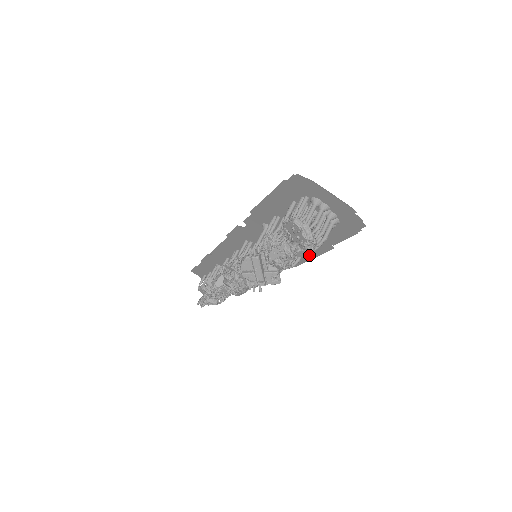
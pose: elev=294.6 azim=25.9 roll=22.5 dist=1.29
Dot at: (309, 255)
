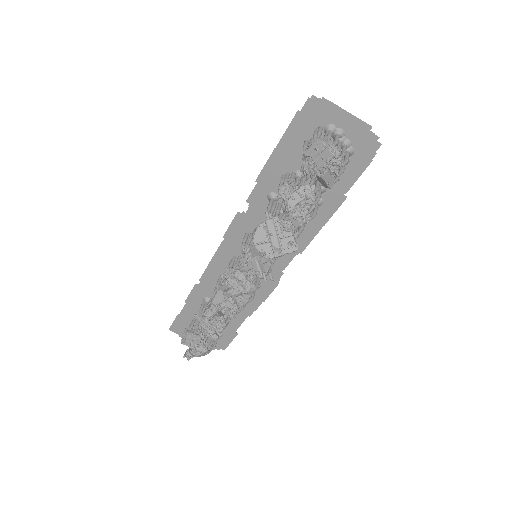
Dot at: (333, 184)
